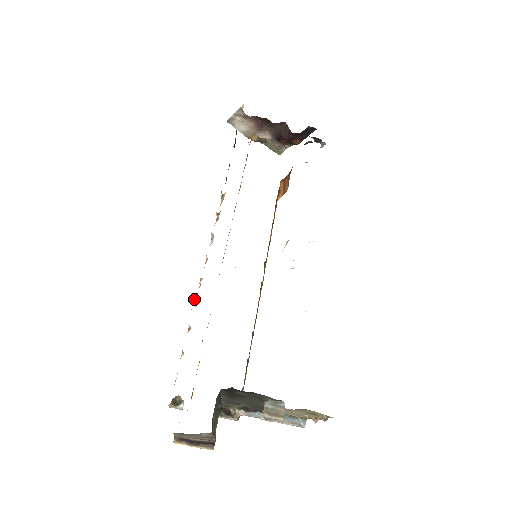
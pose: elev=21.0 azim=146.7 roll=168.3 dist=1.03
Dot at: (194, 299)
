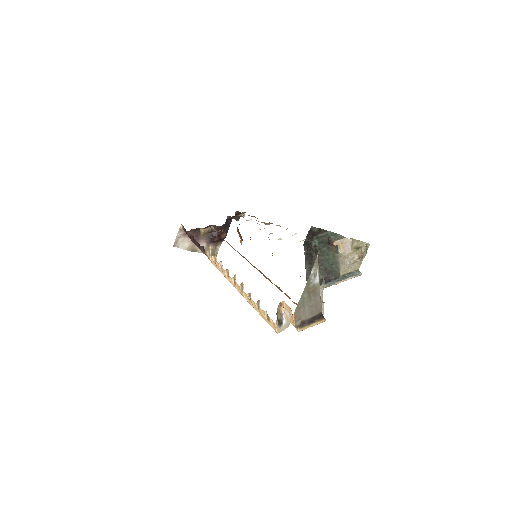
Dot at: (239, 286)
